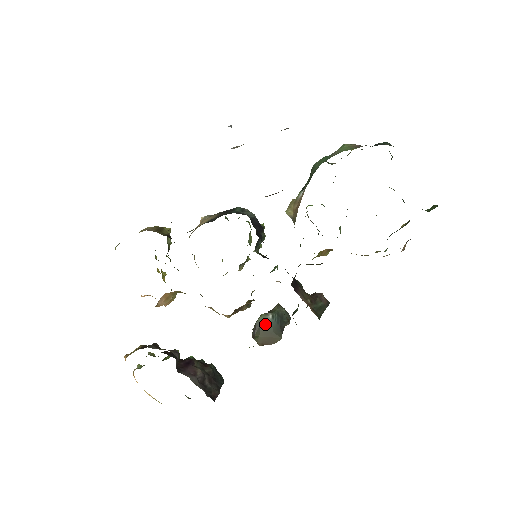
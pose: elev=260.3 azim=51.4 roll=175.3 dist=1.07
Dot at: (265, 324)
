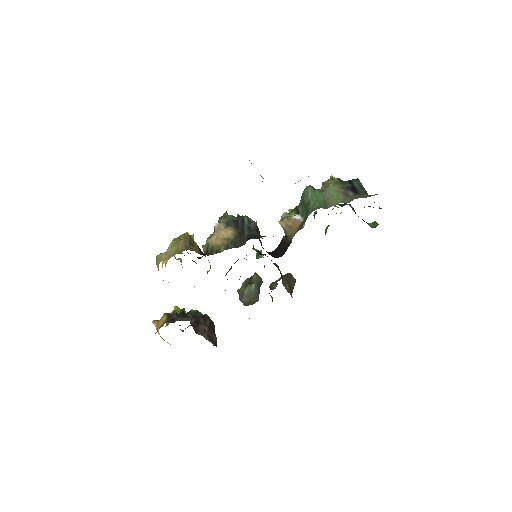
Dot at: (250, 292)
